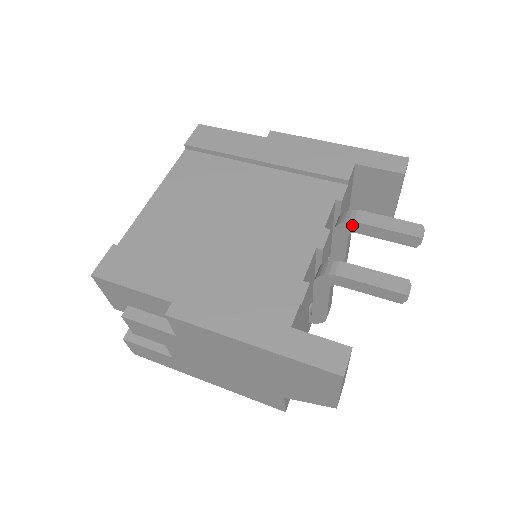
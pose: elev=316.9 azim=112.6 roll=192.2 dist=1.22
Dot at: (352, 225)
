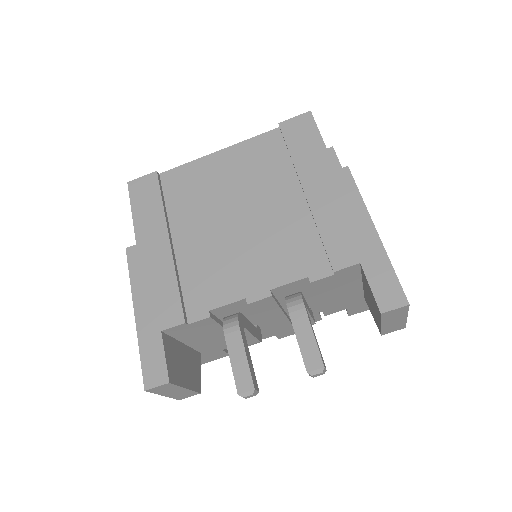
Dot at: (288, 309)
